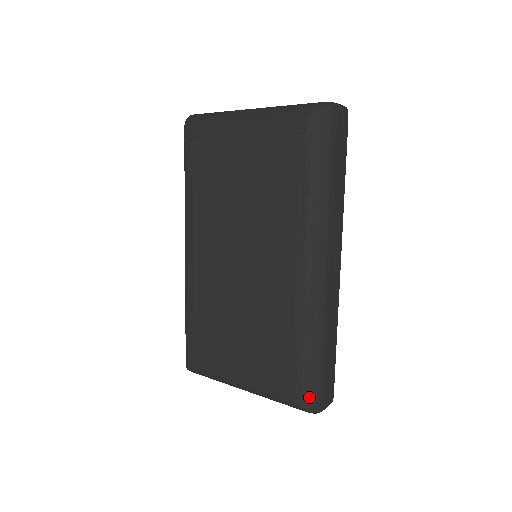
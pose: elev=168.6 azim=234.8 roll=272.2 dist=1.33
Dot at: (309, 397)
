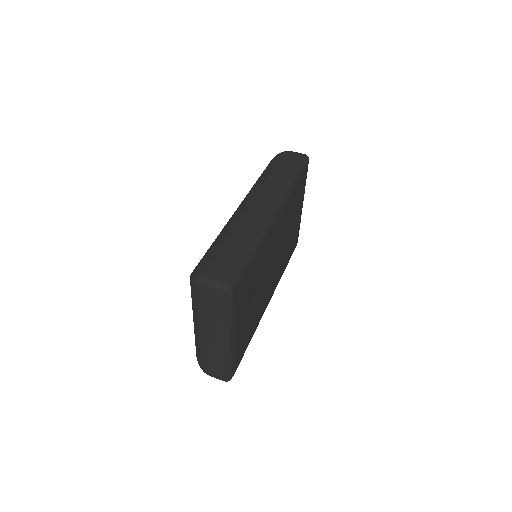
Dot at: (198, 267)
